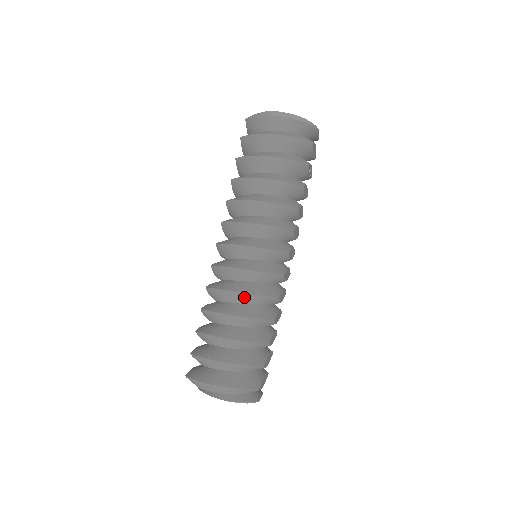
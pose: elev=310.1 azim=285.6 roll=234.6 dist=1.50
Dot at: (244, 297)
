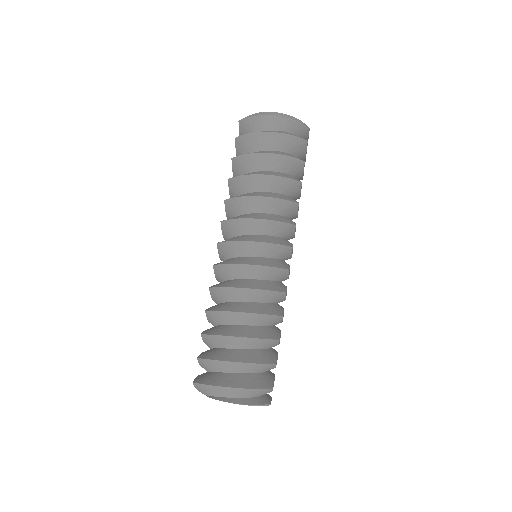
Dot at: (251, 294)
